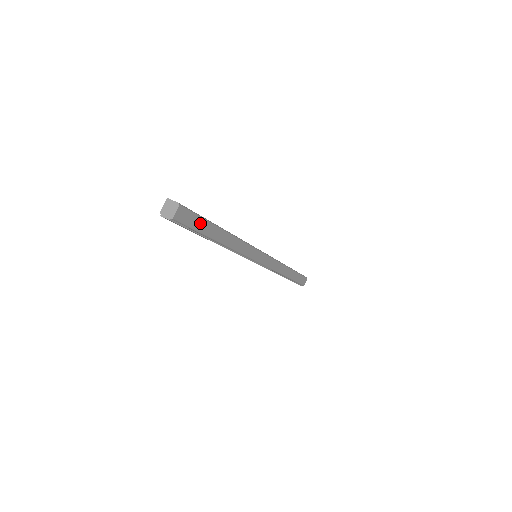
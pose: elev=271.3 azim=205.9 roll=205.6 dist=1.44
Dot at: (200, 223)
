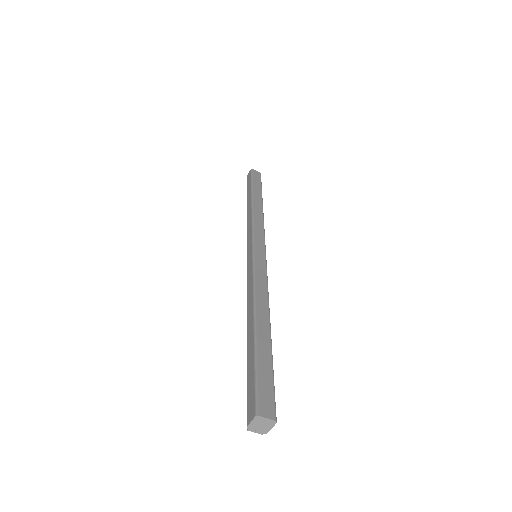
Dot at: occluded
